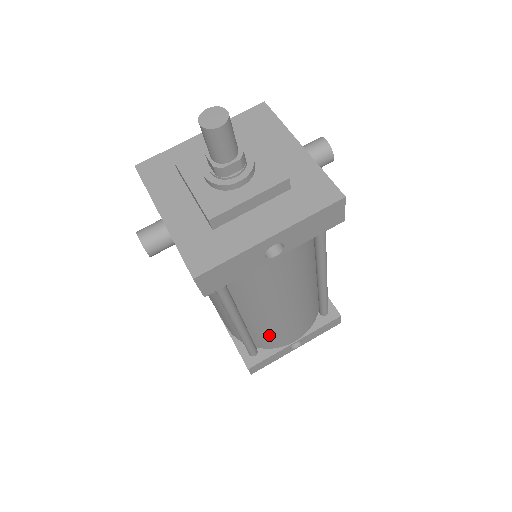
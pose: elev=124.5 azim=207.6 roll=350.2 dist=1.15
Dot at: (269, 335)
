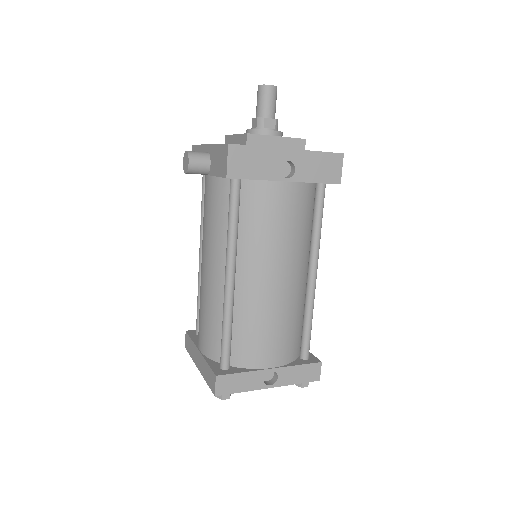
Dot at: (250, 329)
